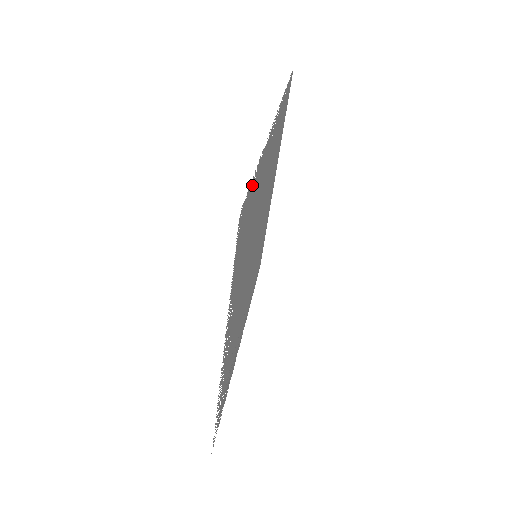
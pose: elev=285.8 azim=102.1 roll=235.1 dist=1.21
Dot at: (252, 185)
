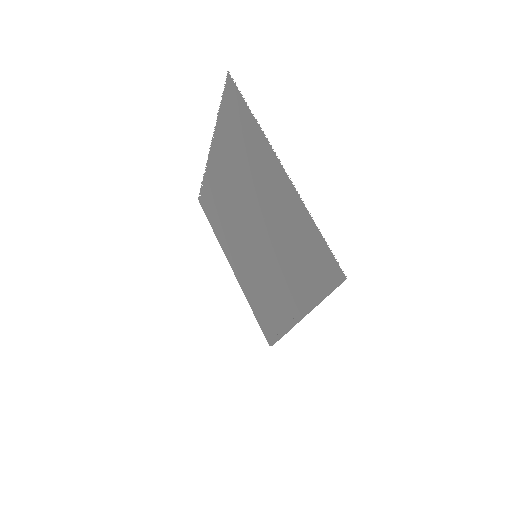
Dot at: (224, 104)
